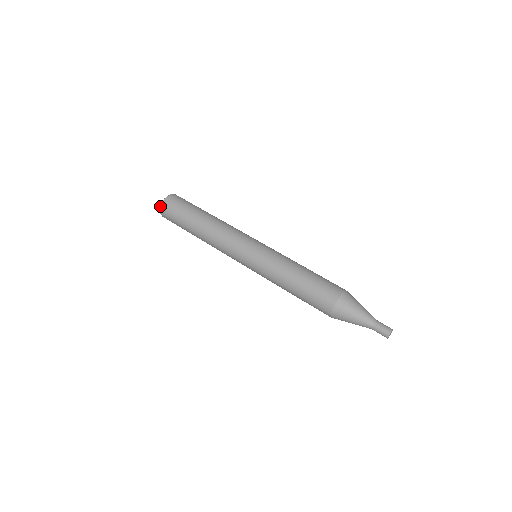
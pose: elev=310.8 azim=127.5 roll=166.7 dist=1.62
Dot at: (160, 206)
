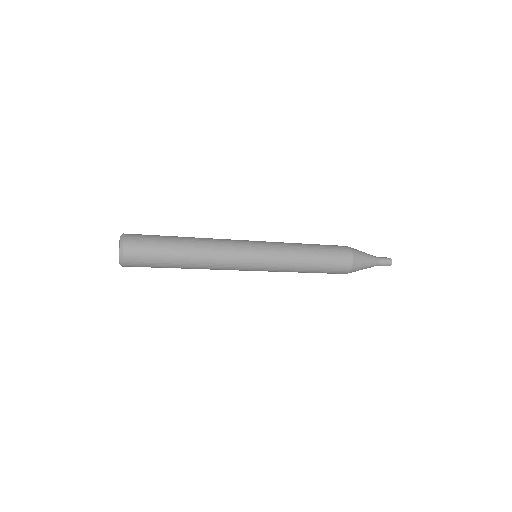
Dot at: (121, 235)
